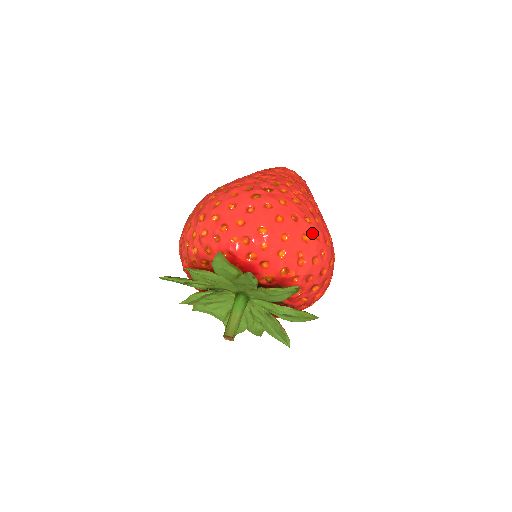
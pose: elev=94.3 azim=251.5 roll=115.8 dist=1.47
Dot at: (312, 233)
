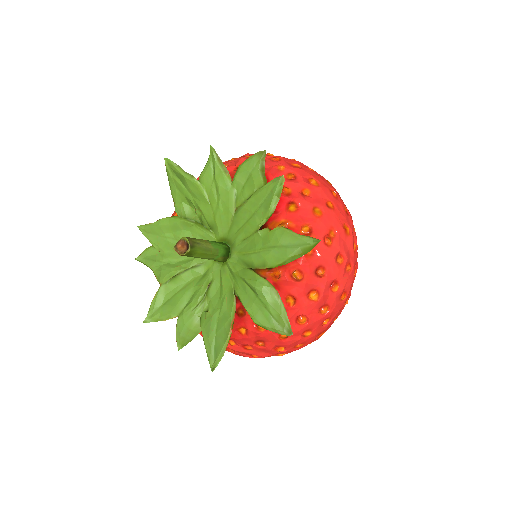
Dot at: (353, 236)
